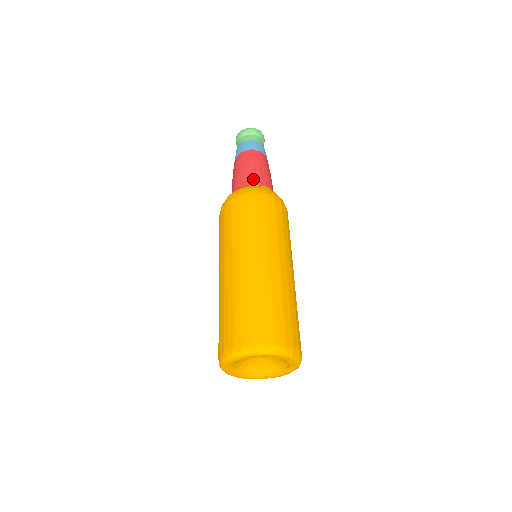
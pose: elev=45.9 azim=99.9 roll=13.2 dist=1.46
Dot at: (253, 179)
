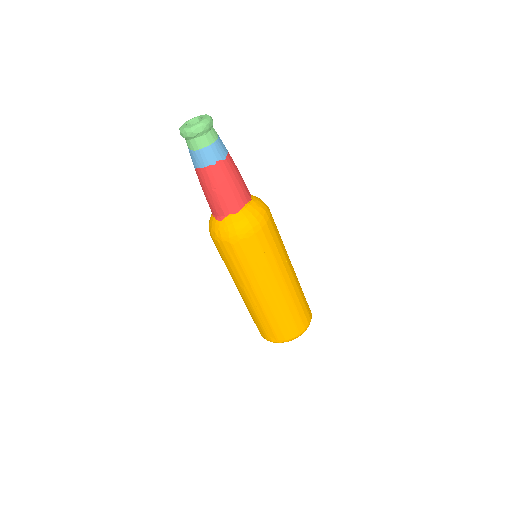
Dot at: (226, 209)
